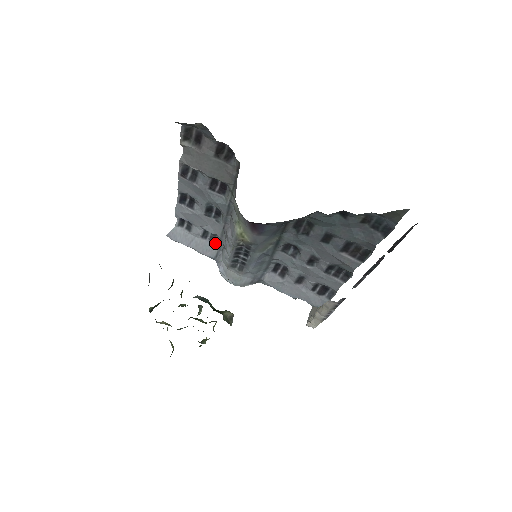
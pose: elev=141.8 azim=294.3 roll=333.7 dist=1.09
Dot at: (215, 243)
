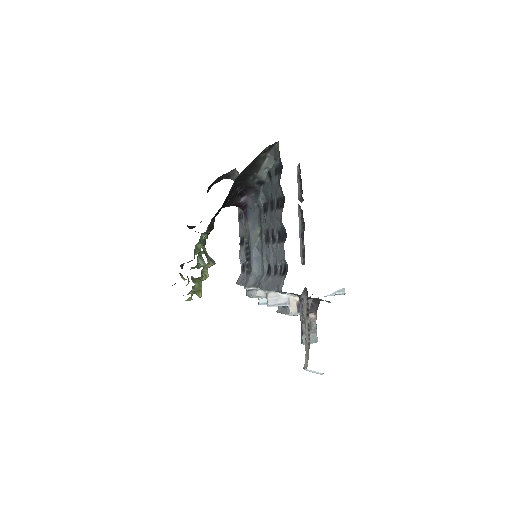
Dot at: occluded
